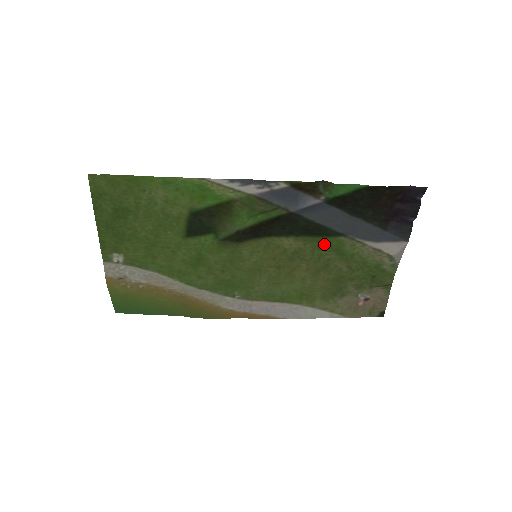
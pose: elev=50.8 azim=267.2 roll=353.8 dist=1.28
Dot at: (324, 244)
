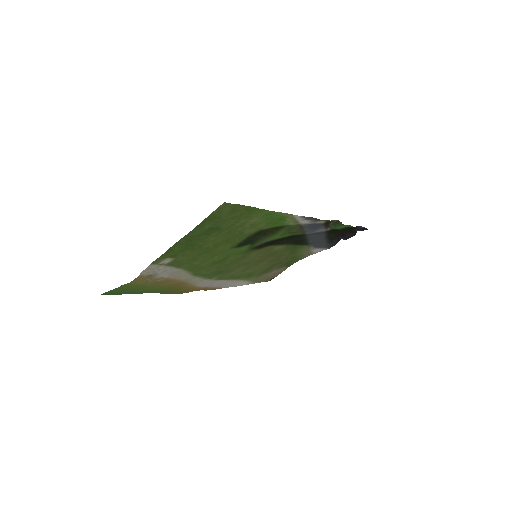
Dot at: (293, 248)
